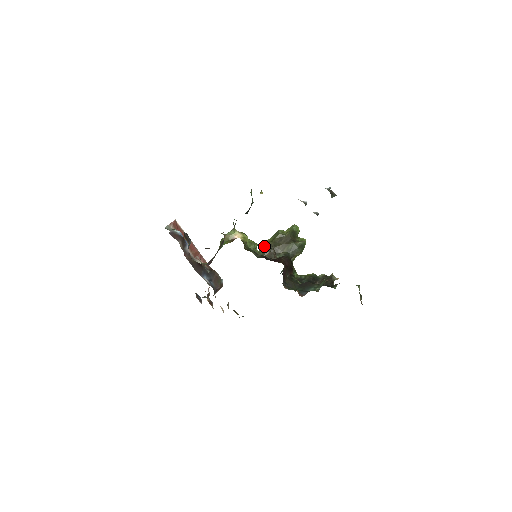
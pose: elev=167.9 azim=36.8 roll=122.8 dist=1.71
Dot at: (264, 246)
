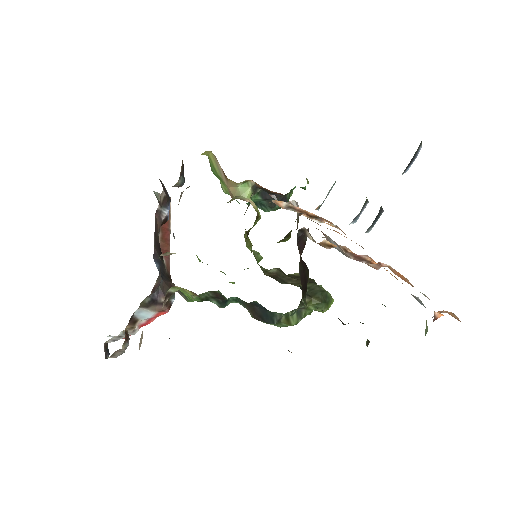
Dot at: occluded
